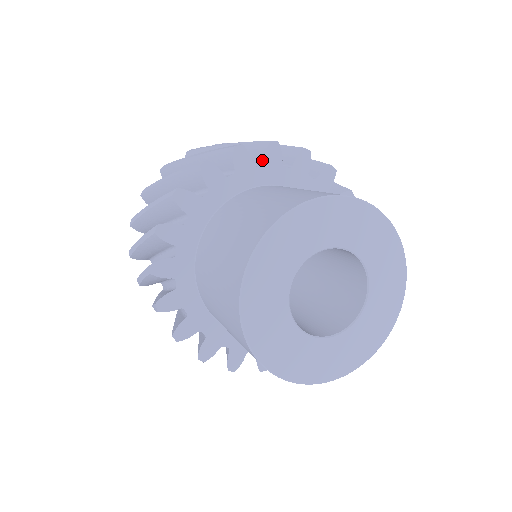
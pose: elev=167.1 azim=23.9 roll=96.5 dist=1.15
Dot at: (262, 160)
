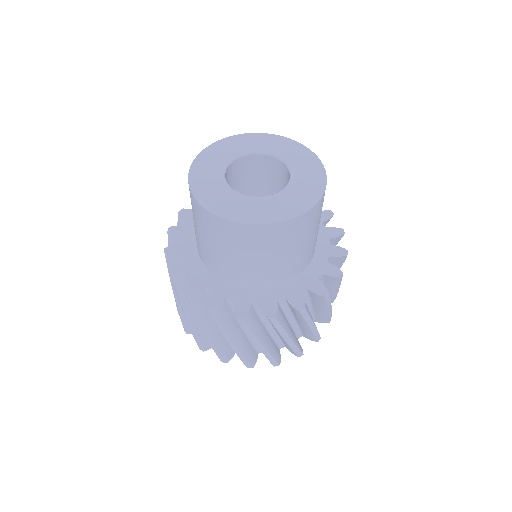
Dot at: occluded
